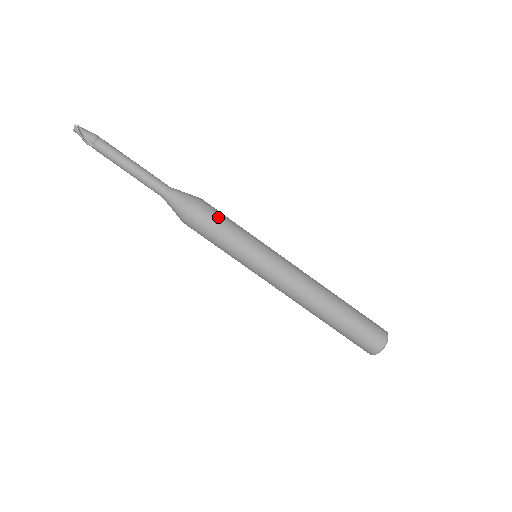
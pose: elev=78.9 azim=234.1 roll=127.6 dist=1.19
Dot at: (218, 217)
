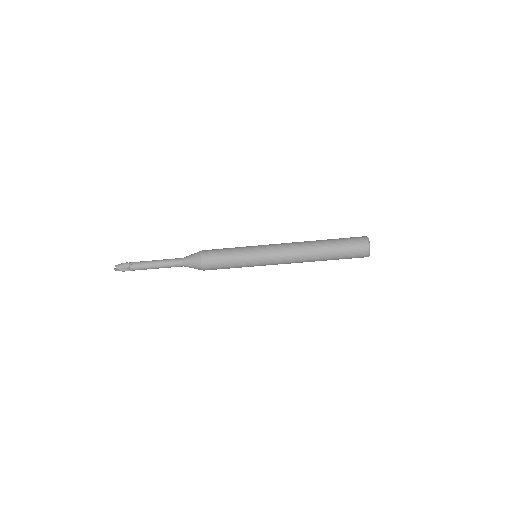
Dot at: (218, 258)
